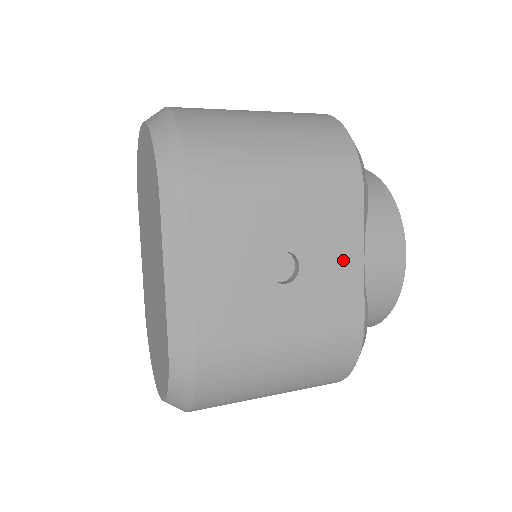
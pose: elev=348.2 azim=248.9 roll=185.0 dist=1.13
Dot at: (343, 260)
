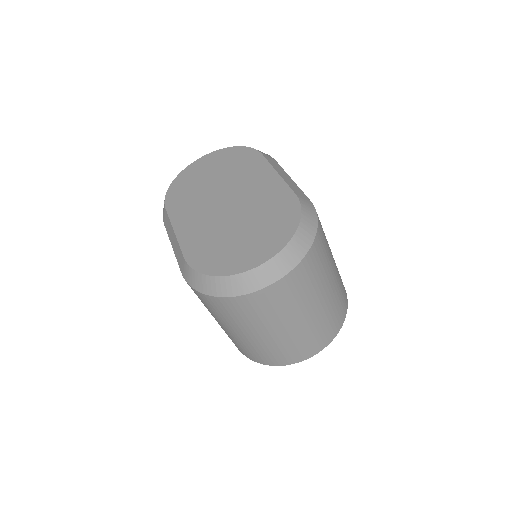
Dot at: occluded
